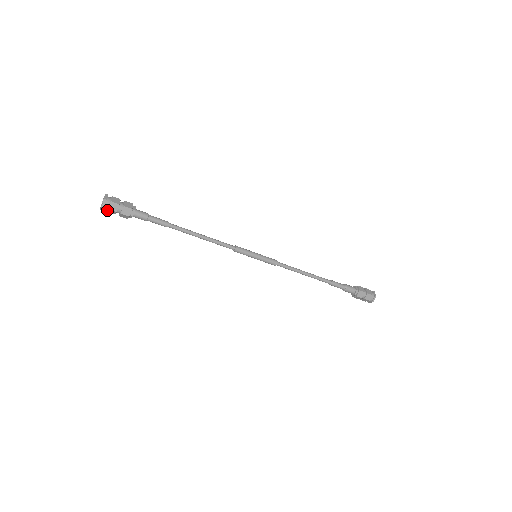
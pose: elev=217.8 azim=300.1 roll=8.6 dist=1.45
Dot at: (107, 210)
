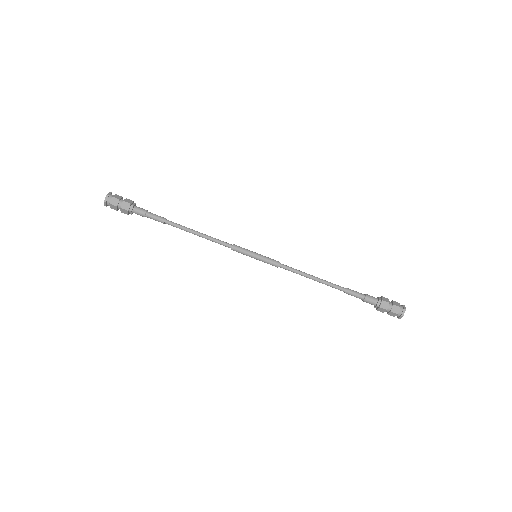
Dot at: (110, 206)
